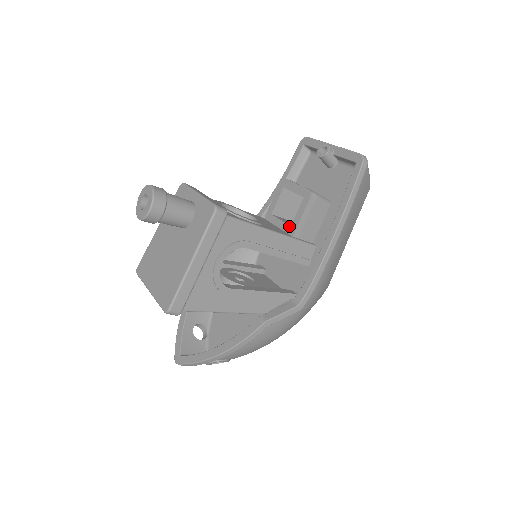
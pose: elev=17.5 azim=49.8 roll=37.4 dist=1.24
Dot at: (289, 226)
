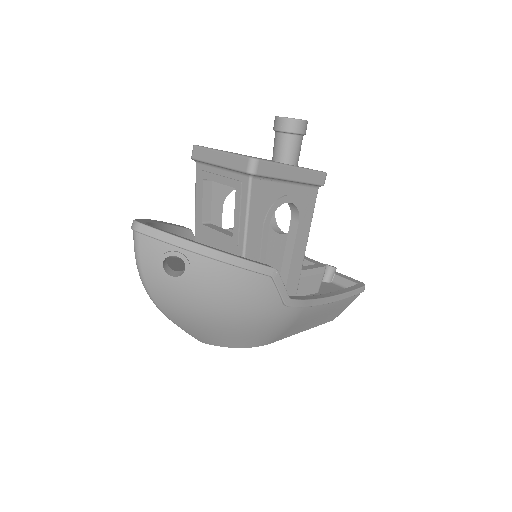
Dot at: occluded
